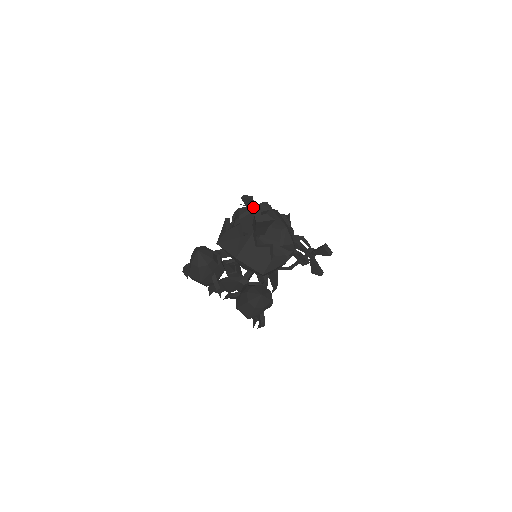
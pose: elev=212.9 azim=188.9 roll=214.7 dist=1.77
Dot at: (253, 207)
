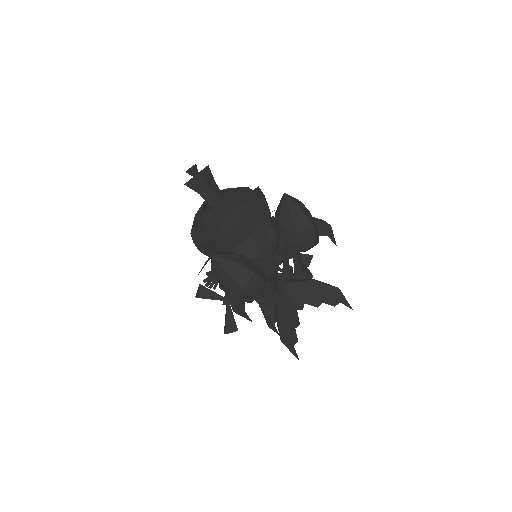
Dot at: (187, 183)
